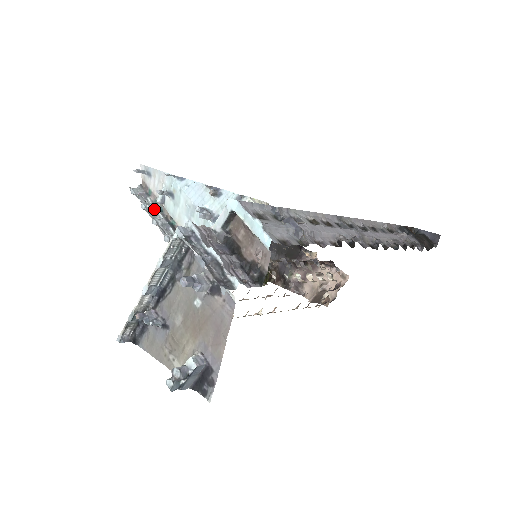
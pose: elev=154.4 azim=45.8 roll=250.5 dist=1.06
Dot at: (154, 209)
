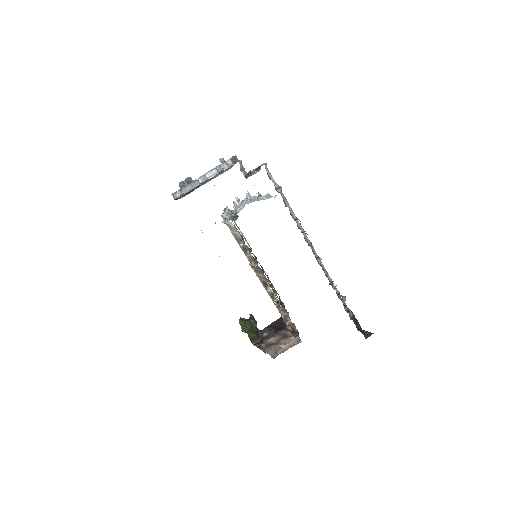
Dot at: occluded
